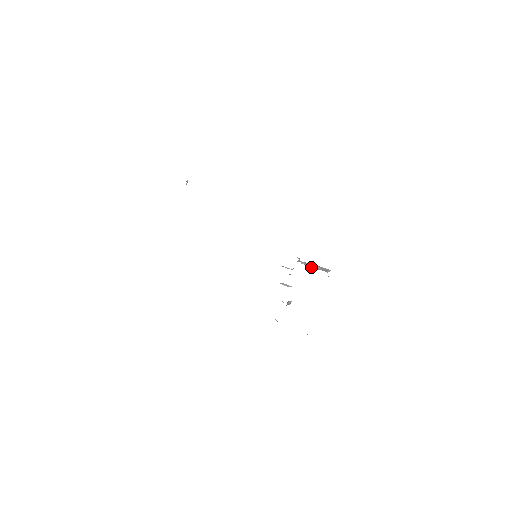
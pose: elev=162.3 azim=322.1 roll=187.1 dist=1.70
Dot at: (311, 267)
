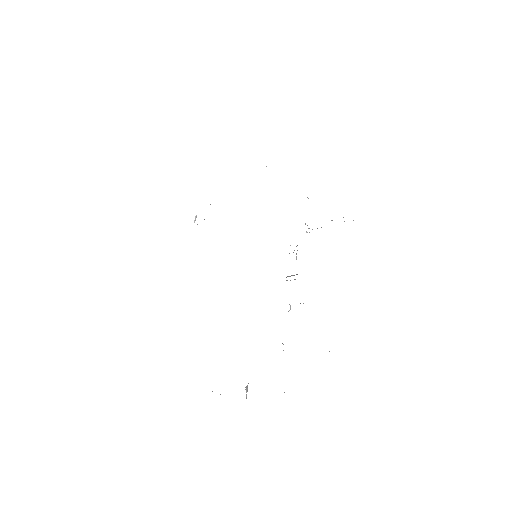
Dot at: occluded
